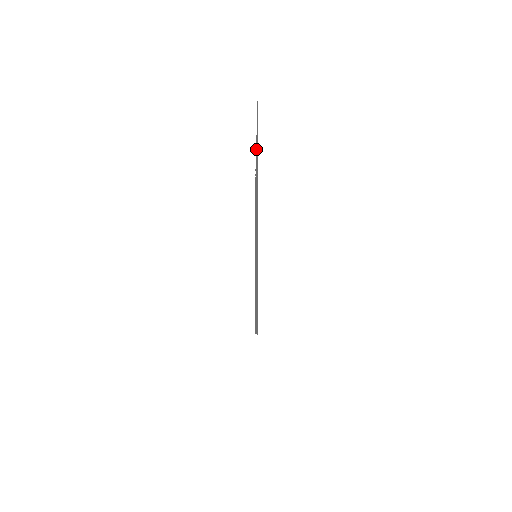
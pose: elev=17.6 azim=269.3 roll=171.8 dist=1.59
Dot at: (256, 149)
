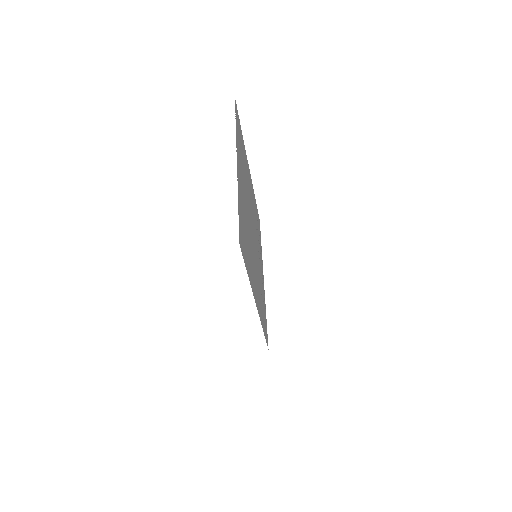
Dot at: occluded
